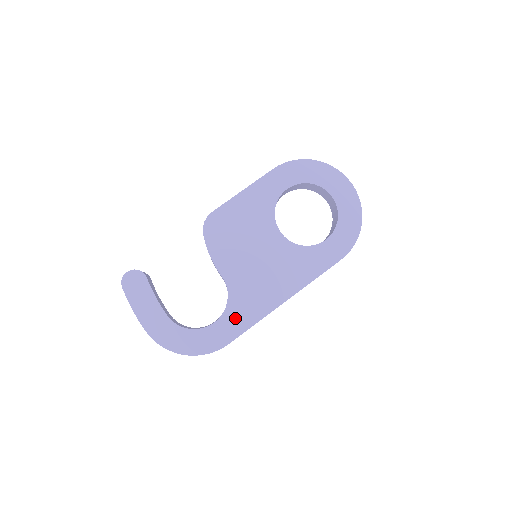
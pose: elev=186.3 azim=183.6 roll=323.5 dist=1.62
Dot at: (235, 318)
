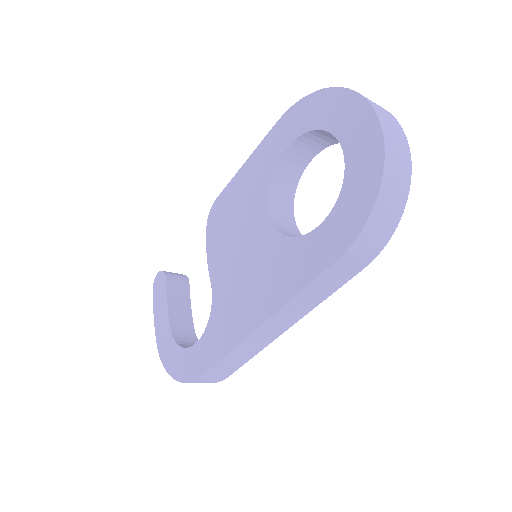
Dot at: (212, 341)
